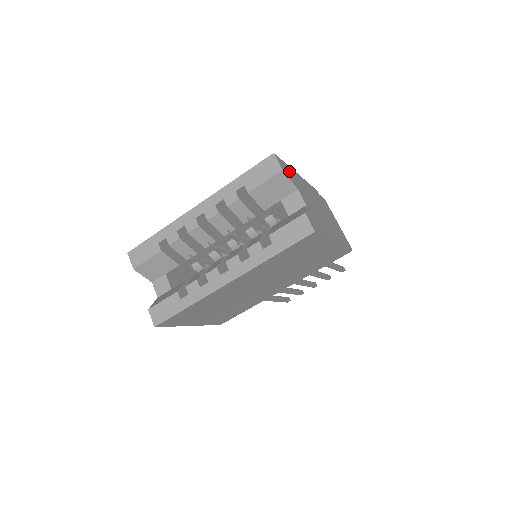
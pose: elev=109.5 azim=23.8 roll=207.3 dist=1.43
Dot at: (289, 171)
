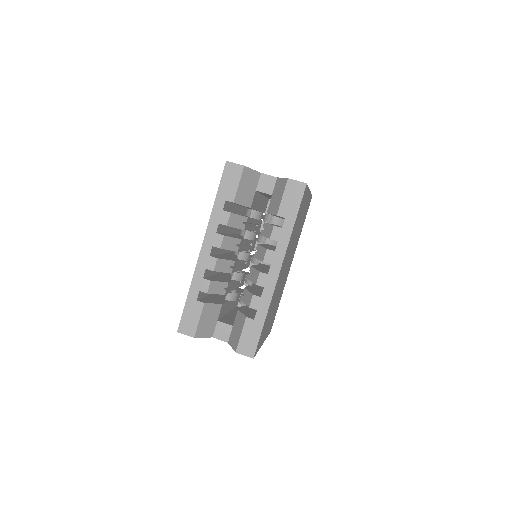
Dot at: occluded
